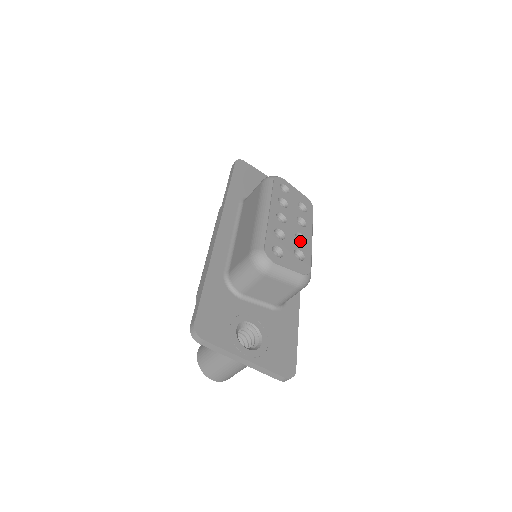
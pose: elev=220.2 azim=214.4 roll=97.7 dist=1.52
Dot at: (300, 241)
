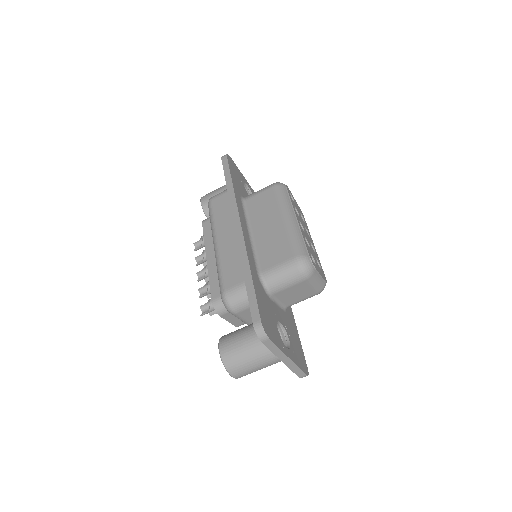
Dot at: occluded
